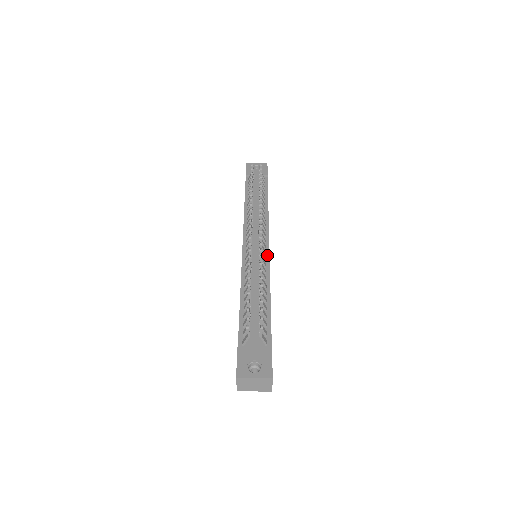
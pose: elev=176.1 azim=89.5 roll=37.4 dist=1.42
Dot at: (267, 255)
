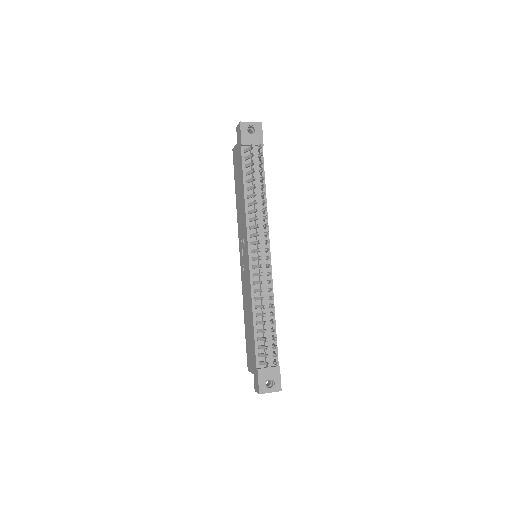
Dot at: (270, 268)
